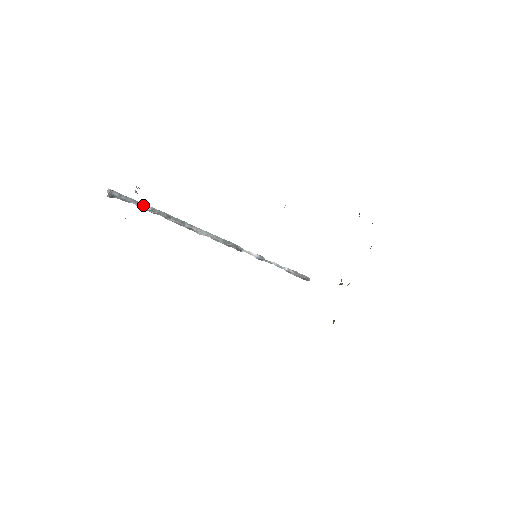
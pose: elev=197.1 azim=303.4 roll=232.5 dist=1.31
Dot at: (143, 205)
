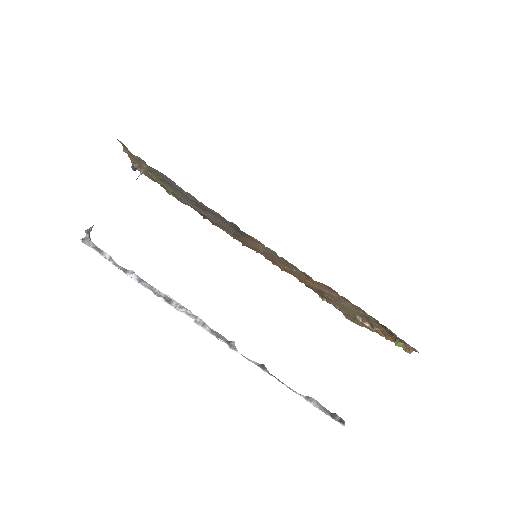
Dot at: (115, 263)
